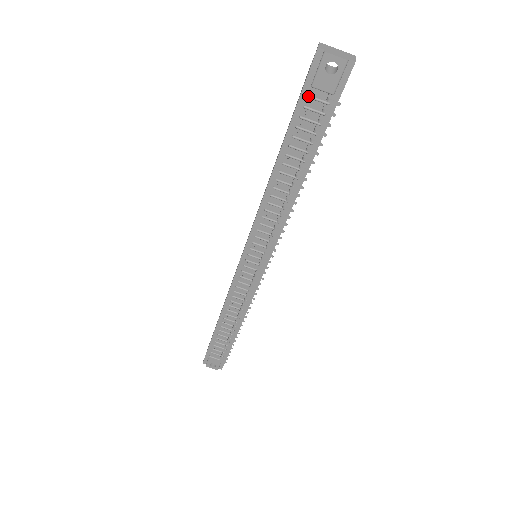
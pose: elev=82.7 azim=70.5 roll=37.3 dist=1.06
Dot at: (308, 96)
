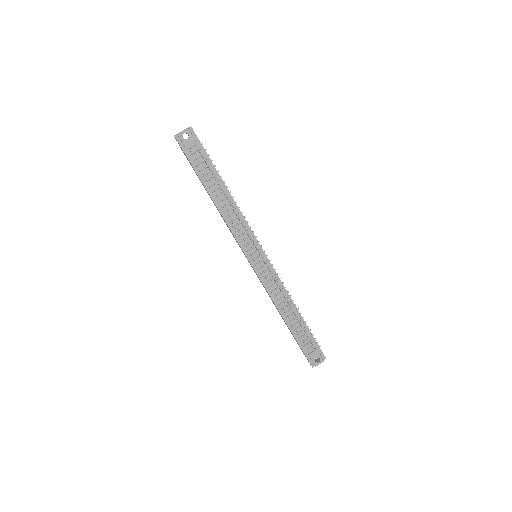
Dot at: (190, 155)
